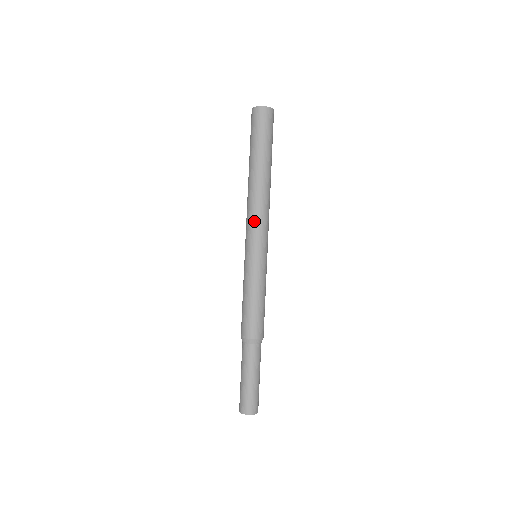
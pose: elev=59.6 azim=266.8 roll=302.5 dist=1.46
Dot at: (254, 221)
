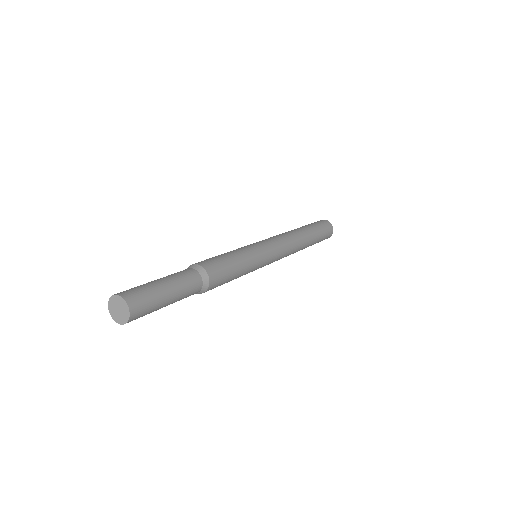
Dot at: (280, 239)
